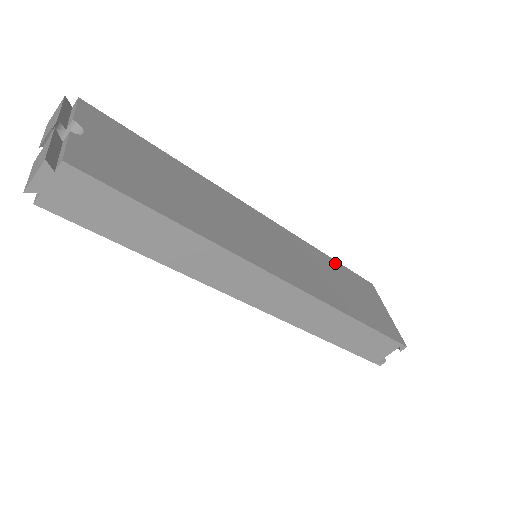
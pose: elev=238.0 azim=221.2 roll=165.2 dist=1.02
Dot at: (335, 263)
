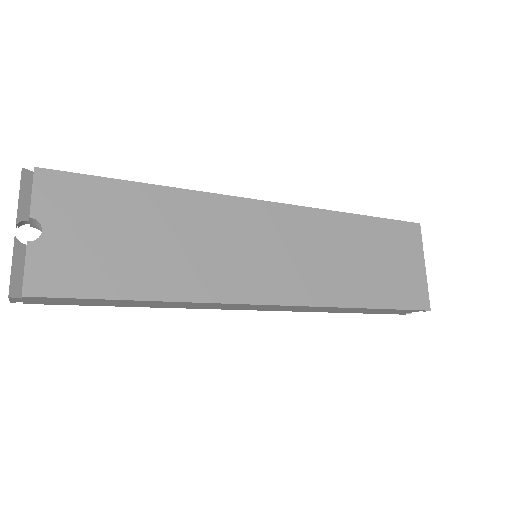
Dot at: (365, 222)
